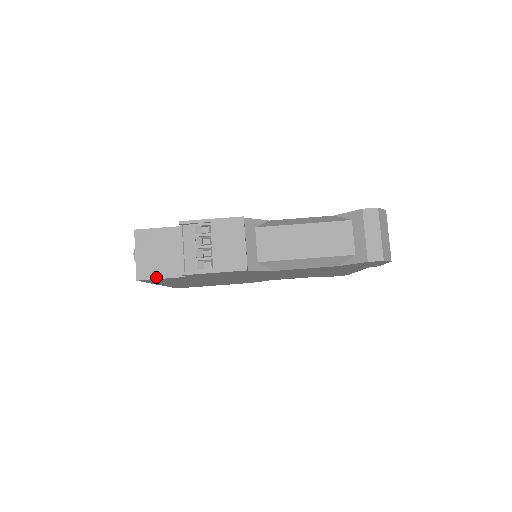
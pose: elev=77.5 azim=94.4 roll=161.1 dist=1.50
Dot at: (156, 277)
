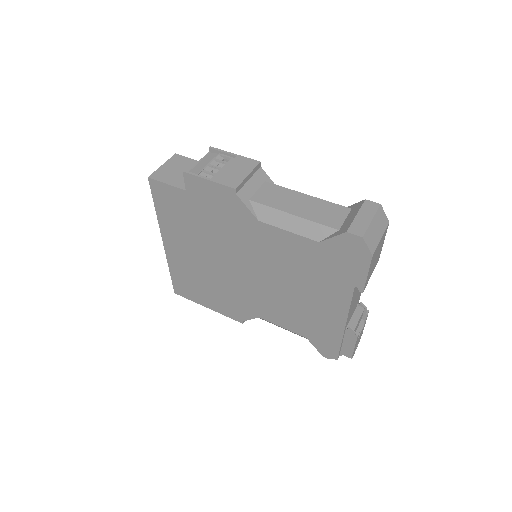
Dot at: (164, 181)
